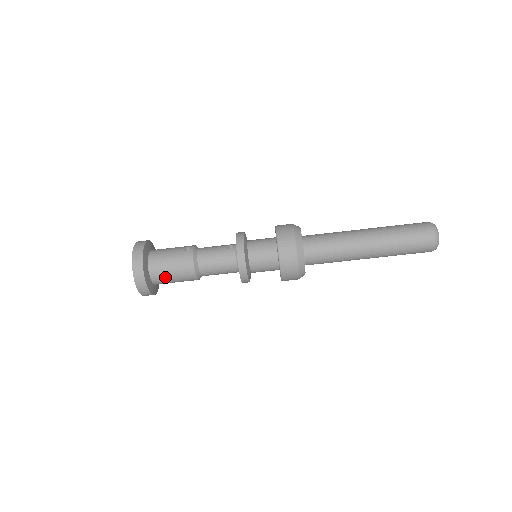
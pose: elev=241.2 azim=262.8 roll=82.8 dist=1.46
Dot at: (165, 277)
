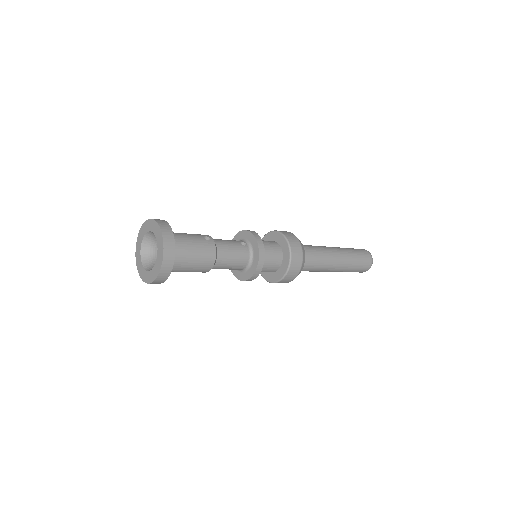
Dot at: (184, 265)
